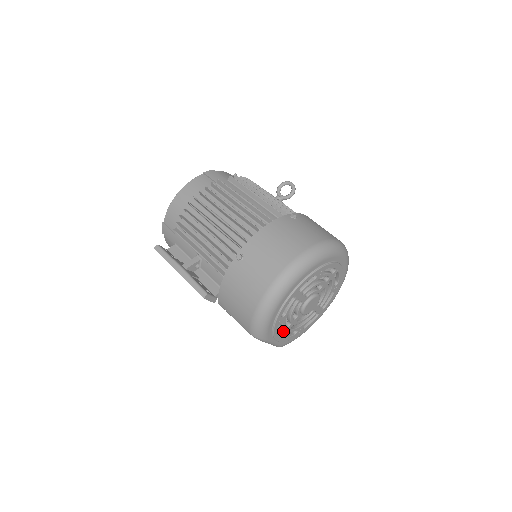
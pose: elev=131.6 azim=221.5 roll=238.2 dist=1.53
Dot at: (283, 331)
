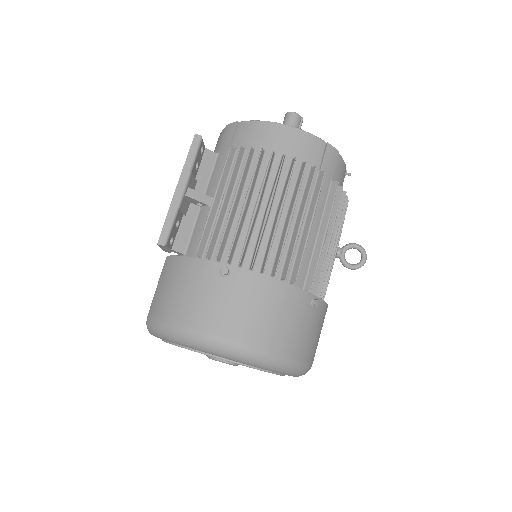
Dot at: occluded
